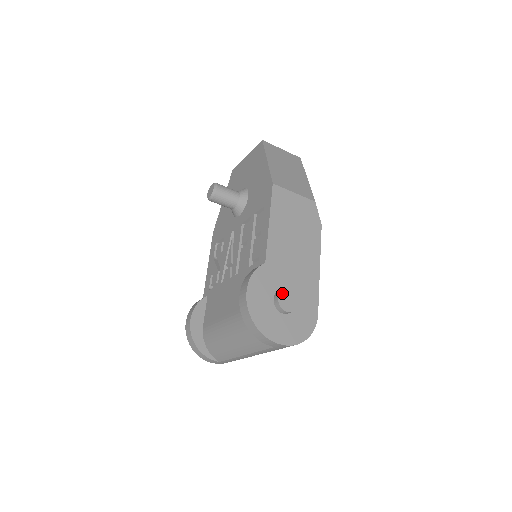
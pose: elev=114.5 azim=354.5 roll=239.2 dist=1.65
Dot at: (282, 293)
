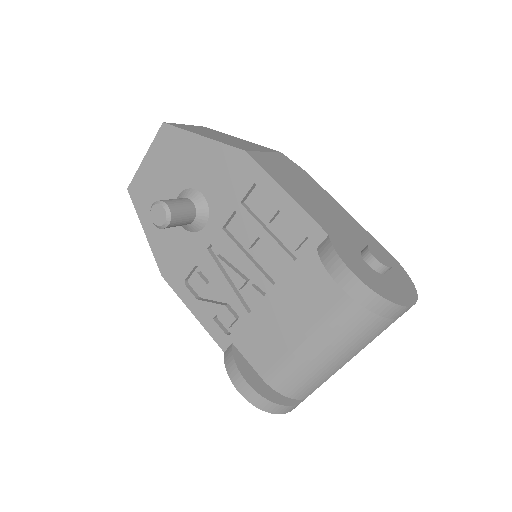
Dot at: (372, 252)
